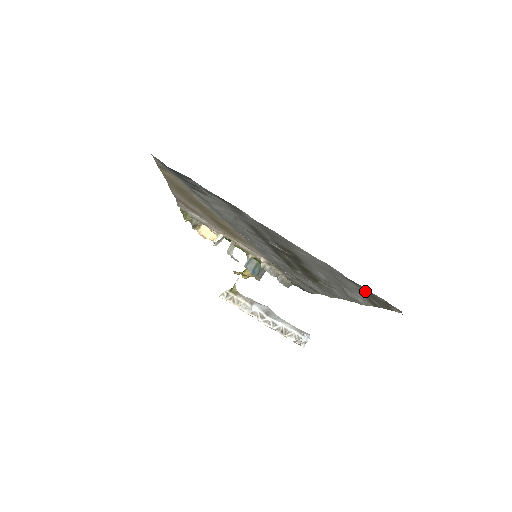
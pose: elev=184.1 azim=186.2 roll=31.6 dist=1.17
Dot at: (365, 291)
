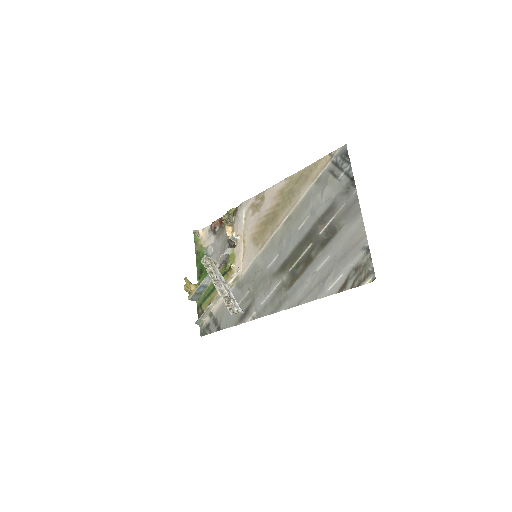
Dot at: (363, 263)
